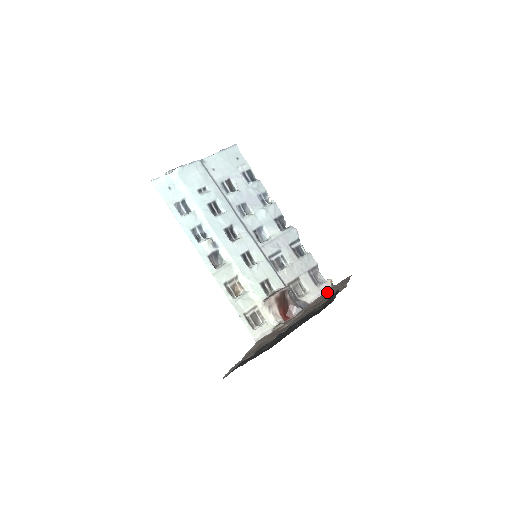
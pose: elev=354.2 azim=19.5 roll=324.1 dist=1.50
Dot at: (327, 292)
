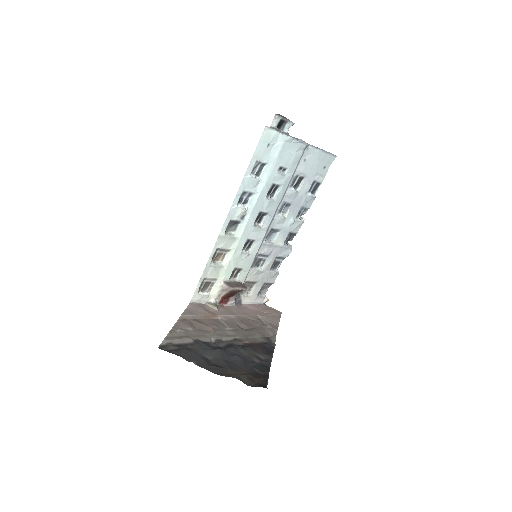
Dot at: (259, 308)
